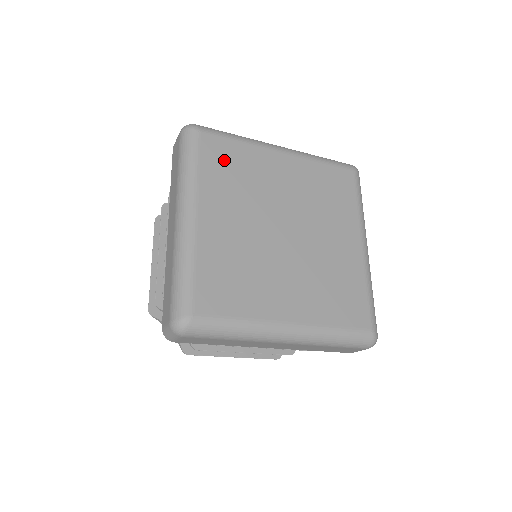
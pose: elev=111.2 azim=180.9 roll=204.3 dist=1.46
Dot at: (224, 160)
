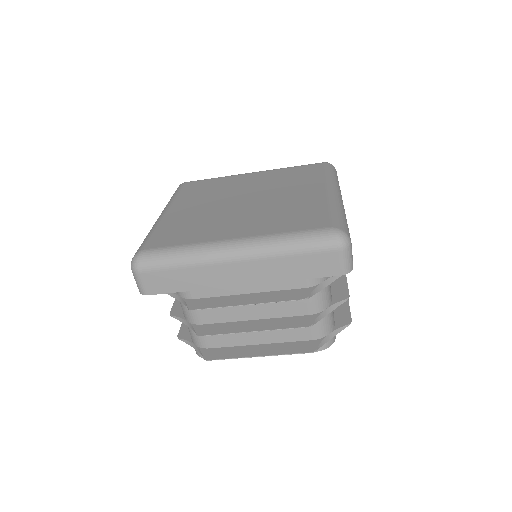
Dot at: (200, 187)
